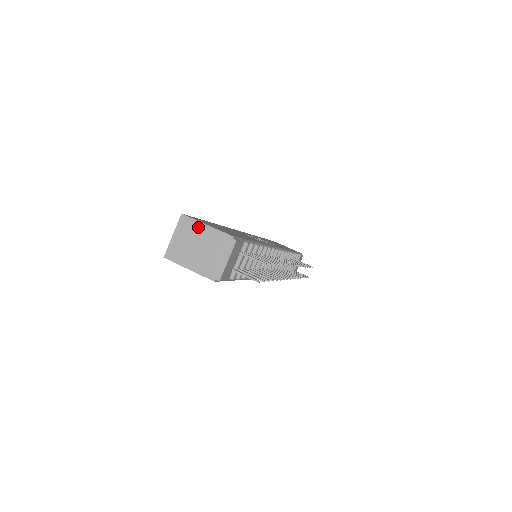
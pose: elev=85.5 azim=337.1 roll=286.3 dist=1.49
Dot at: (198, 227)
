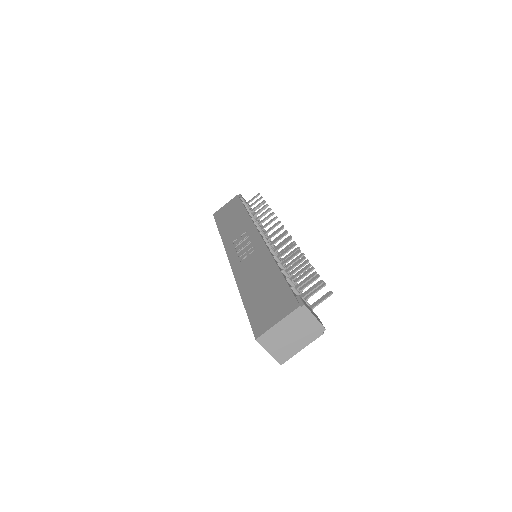
Dot at: (275, 331)
